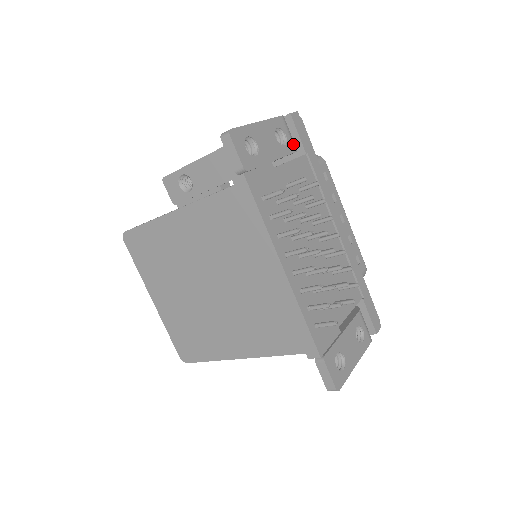
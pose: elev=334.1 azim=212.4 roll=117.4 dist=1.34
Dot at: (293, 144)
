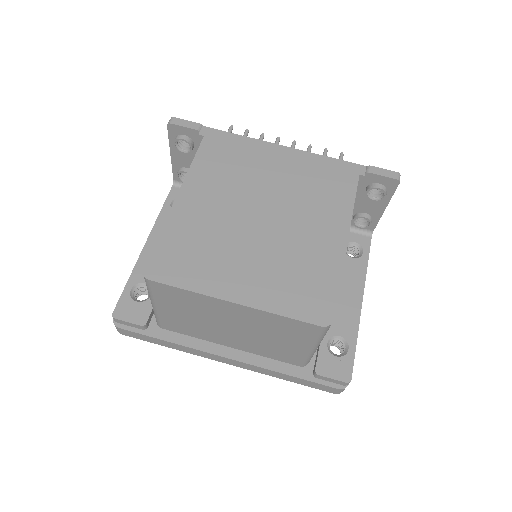
Dot at: occluded
